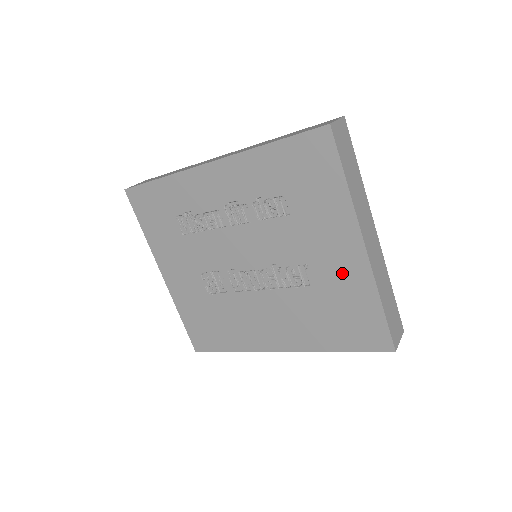
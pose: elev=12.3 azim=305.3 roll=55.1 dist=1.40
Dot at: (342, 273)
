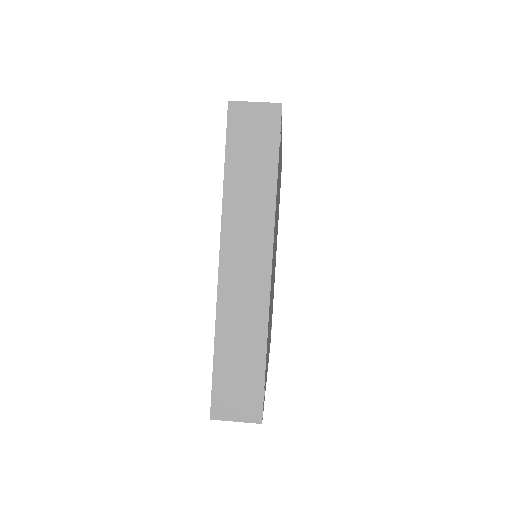
Dot at: occluded
